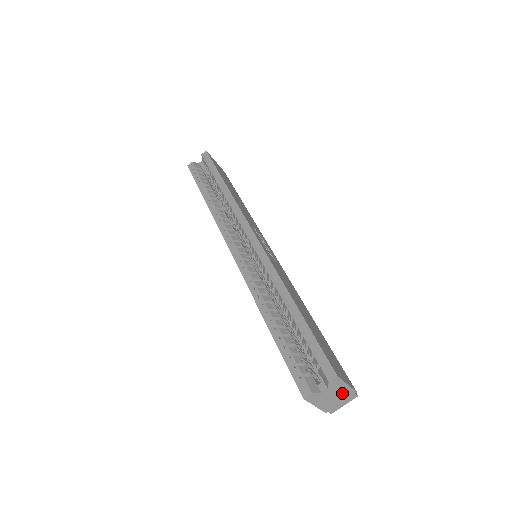
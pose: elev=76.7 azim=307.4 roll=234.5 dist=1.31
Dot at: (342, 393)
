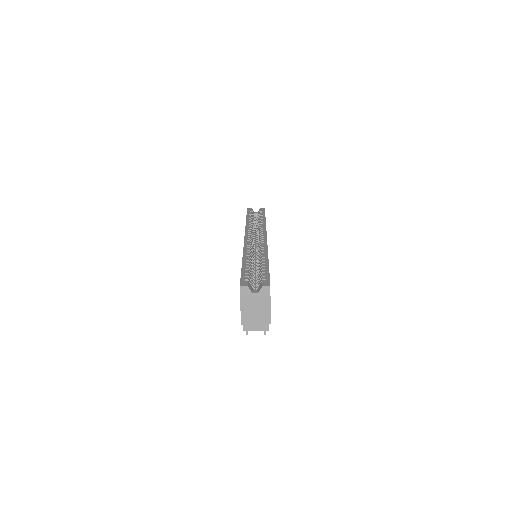
Dot at: (262, 312)
